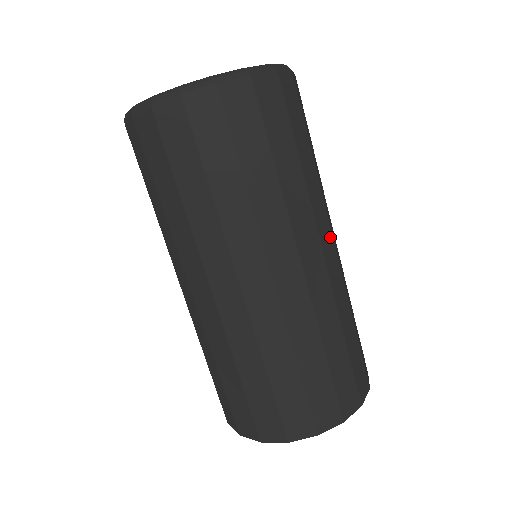
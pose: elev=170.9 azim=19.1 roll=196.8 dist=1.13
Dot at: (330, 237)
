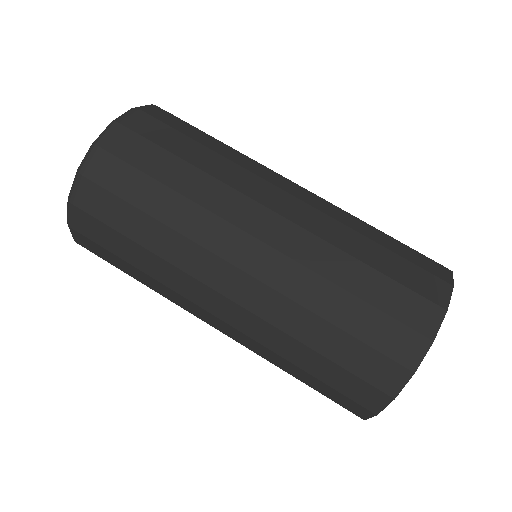
Dot at: (286, 181)
